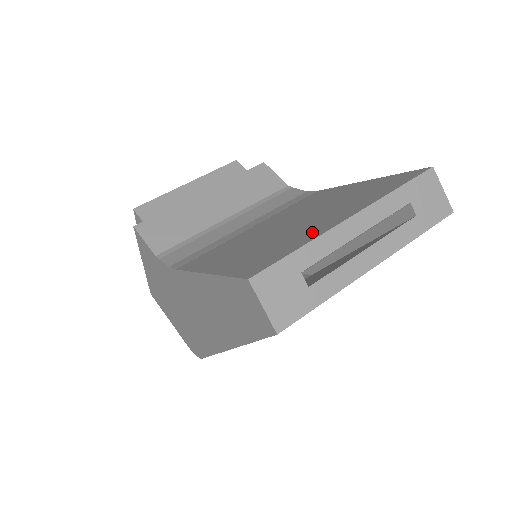
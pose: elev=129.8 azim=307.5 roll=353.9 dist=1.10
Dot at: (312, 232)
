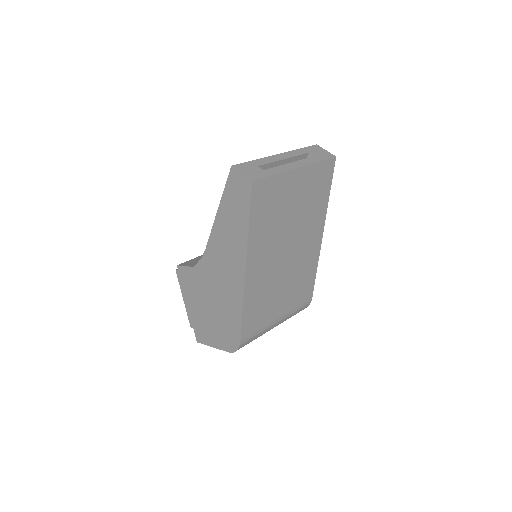
Dot at: occluded
